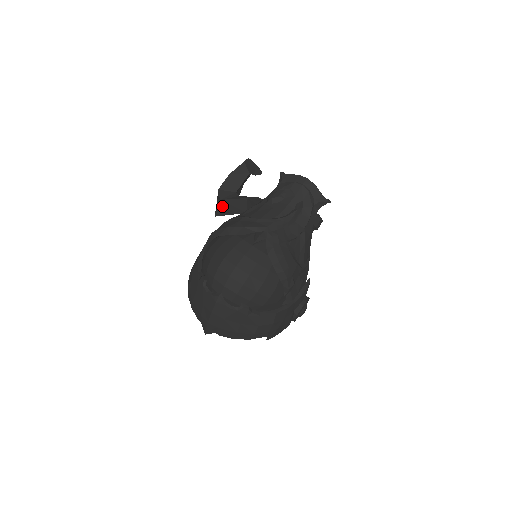
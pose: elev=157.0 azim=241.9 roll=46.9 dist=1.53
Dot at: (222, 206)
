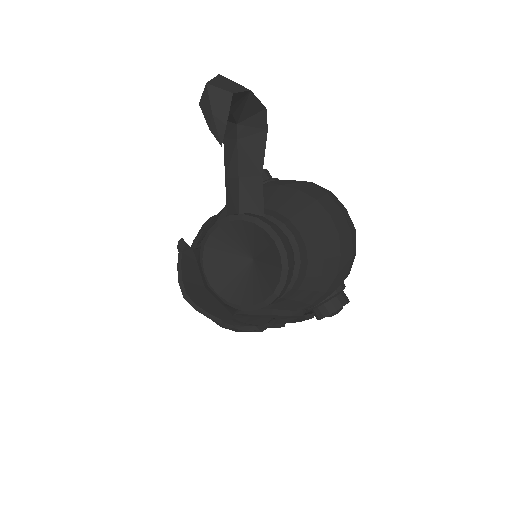
Dot at: occluded
